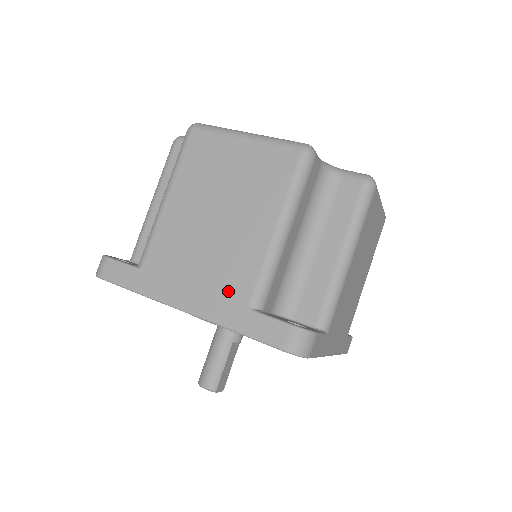
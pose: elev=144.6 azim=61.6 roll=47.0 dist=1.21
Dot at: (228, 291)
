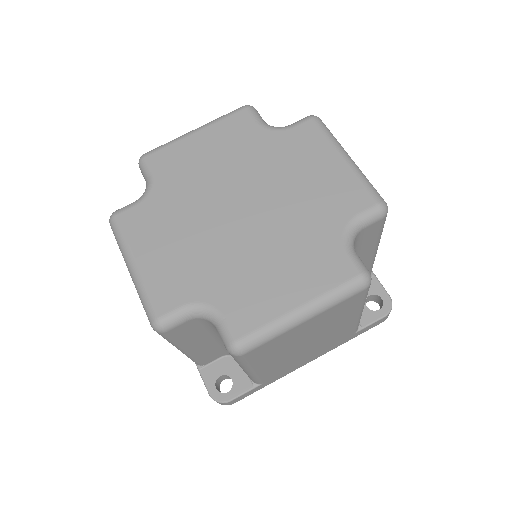
Dot at: (337, 342)
